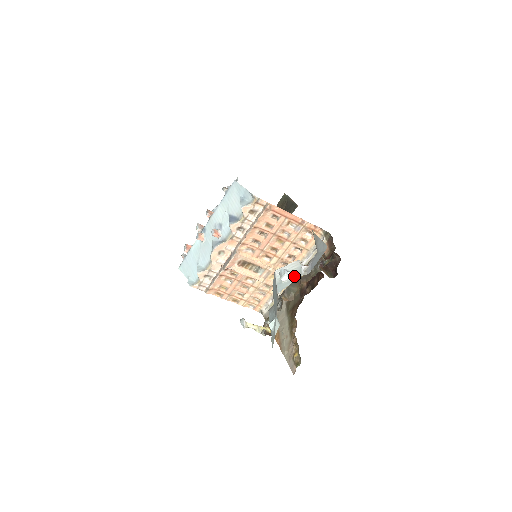
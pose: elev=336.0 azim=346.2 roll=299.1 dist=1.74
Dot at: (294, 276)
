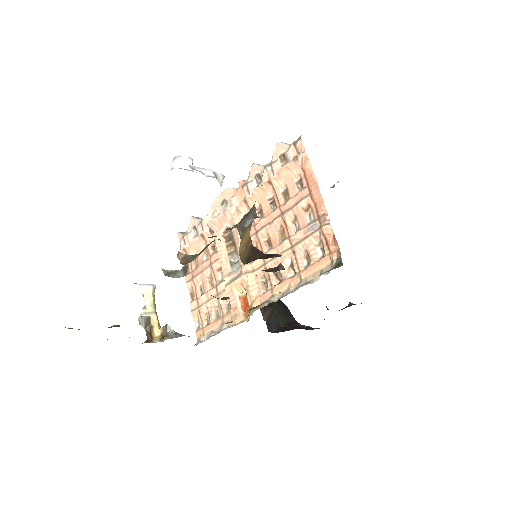
Dot at: (186, 168)
